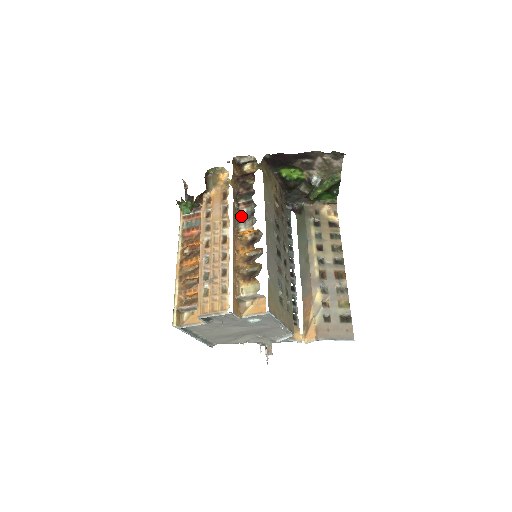
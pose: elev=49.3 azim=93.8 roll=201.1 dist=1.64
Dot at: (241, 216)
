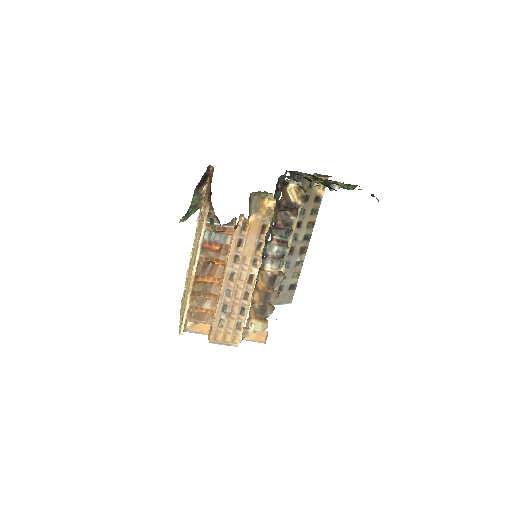
Dot at: (271, 254)
